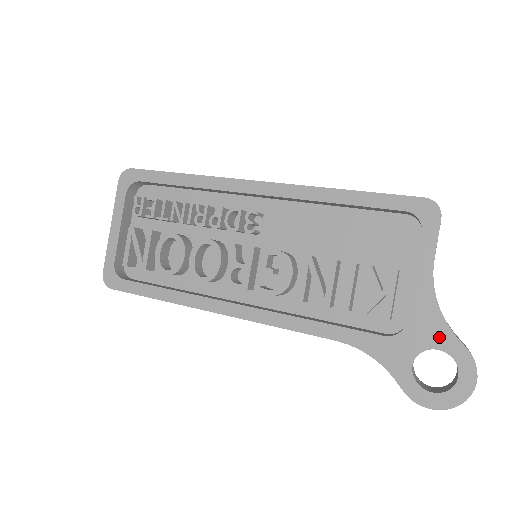
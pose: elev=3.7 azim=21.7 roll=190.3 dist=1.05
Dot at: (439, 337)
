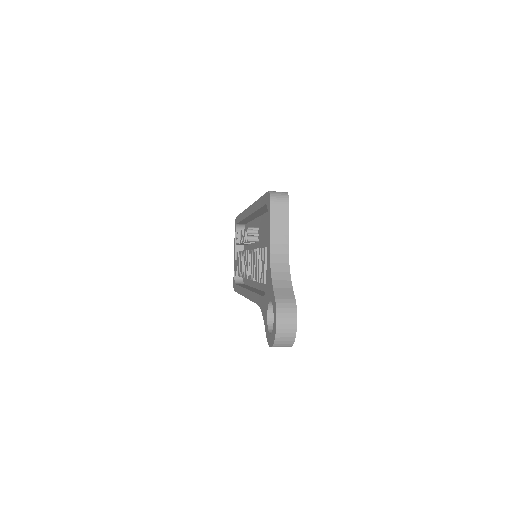
Dot at: (271, 291)
